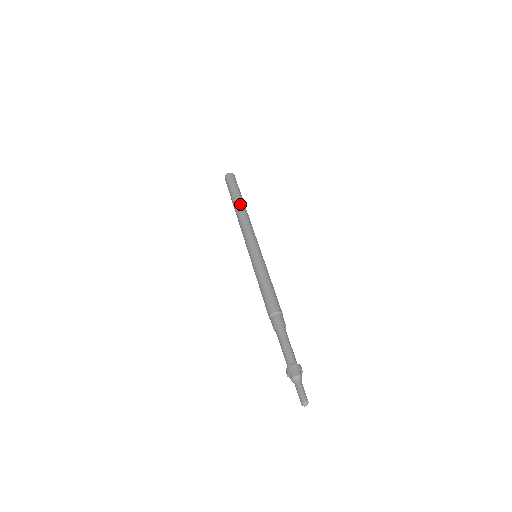
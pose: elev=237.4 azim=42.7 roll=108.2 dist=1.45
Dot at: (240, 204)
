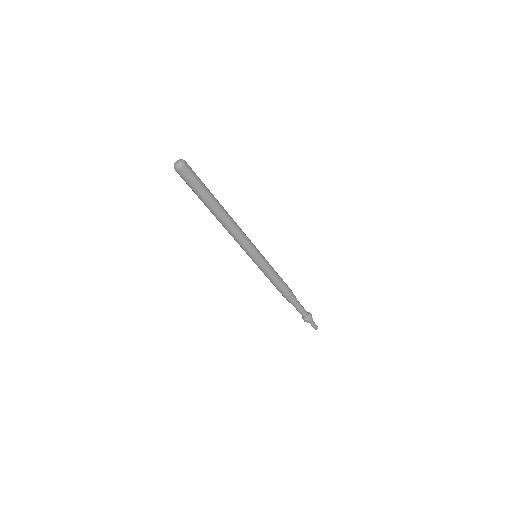
Dot at: (220, 213)
